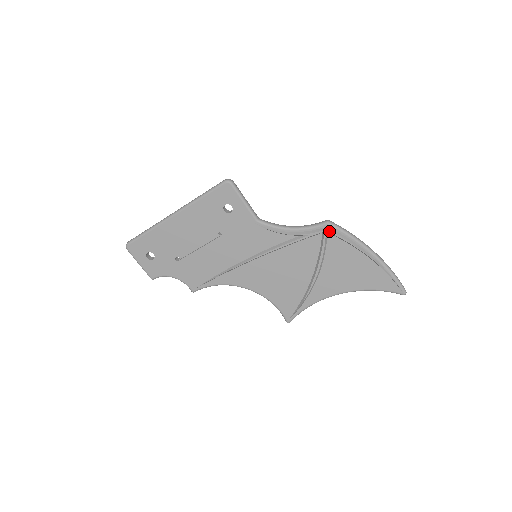
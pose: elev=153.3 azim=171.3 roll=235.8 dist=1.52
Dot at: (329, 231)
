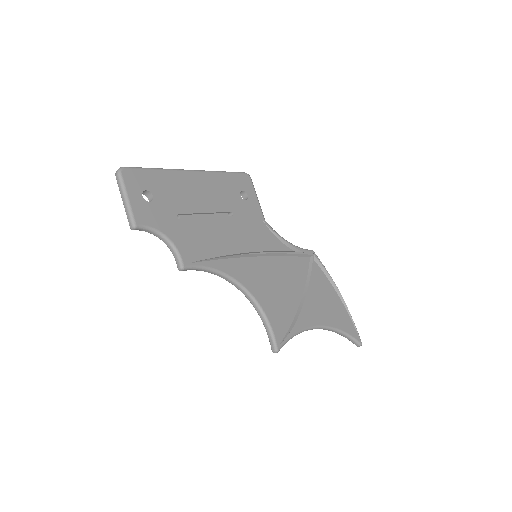
Dot at: (316, 256)
